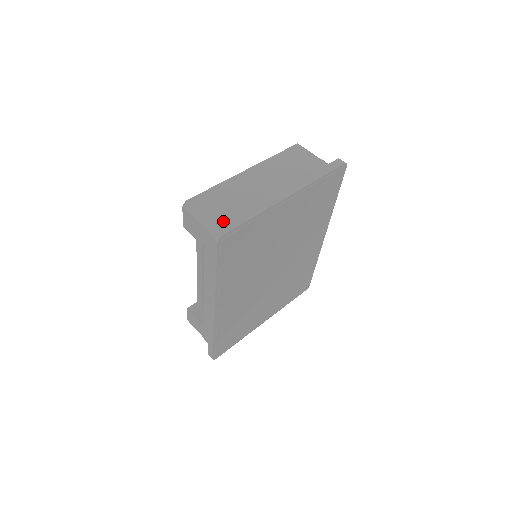
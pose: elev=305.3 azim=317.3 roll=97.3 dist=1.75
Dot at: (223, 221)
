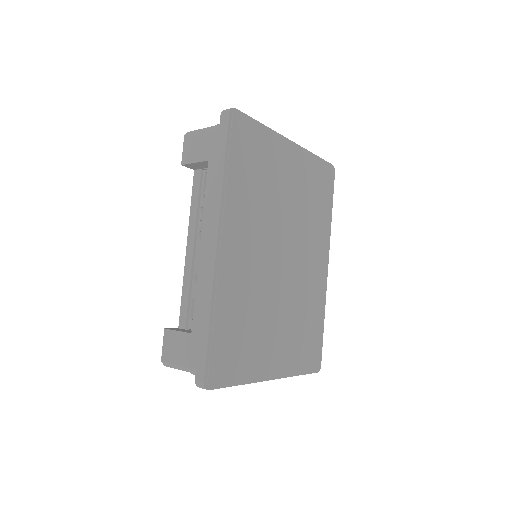
Dot at: occluded
